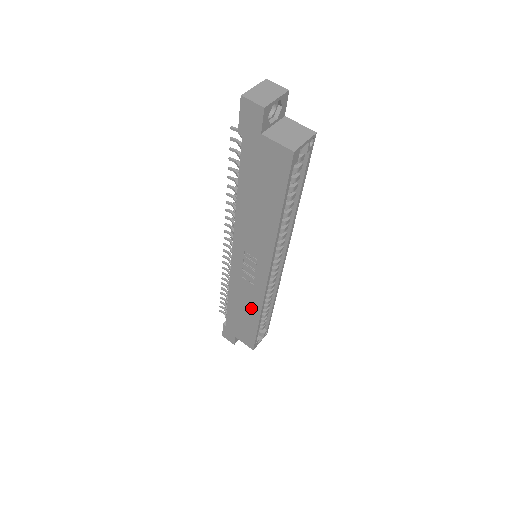
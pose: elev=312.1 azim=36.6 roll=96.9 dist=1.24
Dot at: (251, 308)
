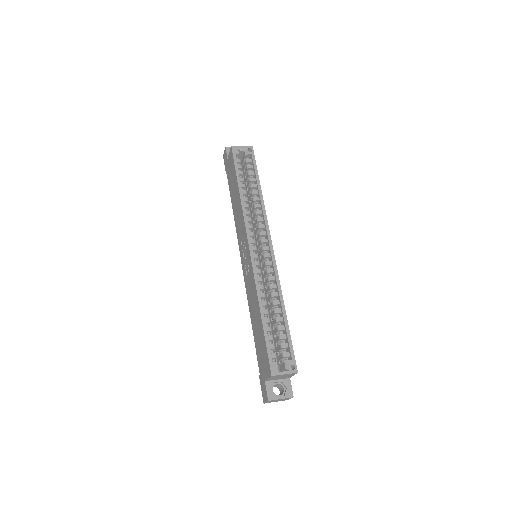
Dot at: (256, 304)
